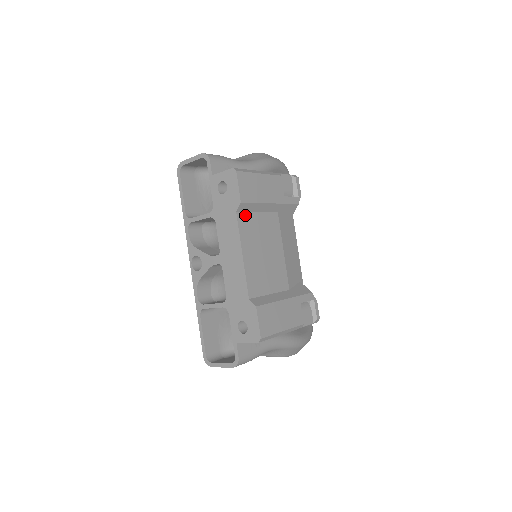
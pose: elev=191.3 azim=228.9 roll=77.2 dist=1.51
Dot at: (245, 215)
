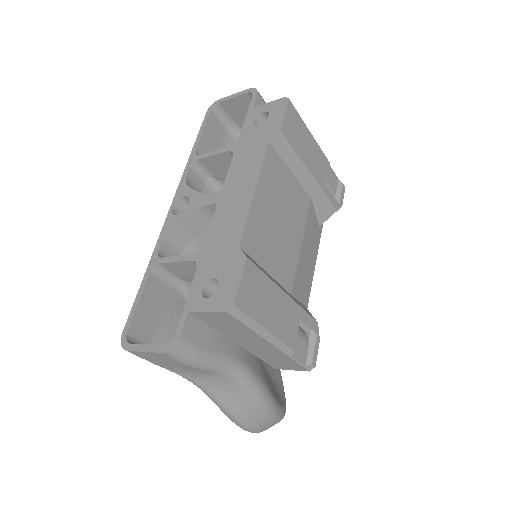
Dot at: (277, 157)
